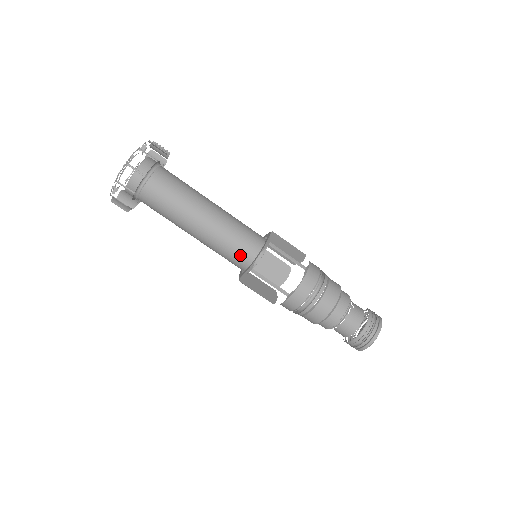
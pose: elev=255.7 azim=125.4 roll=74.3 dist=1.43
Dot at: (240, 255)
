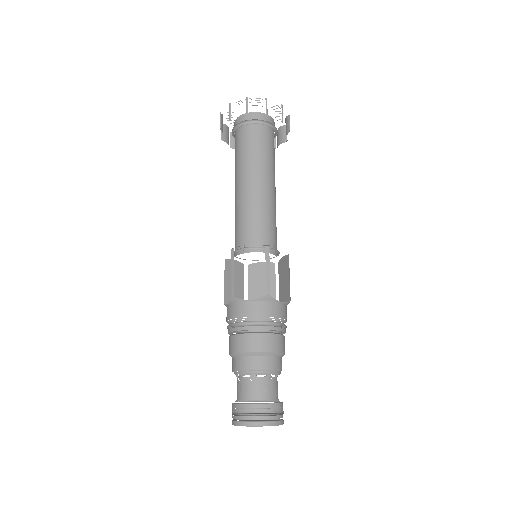
Dot at: (242, 234)
